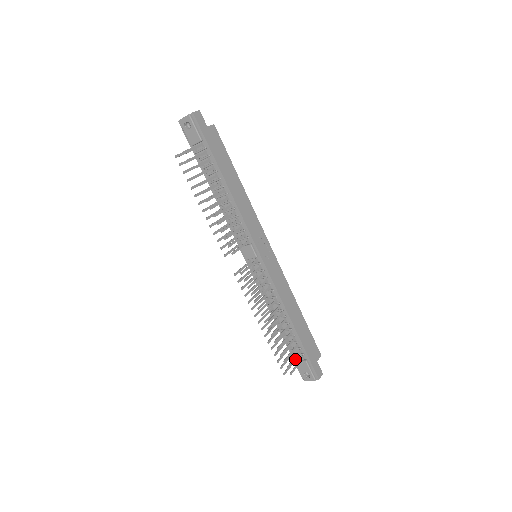
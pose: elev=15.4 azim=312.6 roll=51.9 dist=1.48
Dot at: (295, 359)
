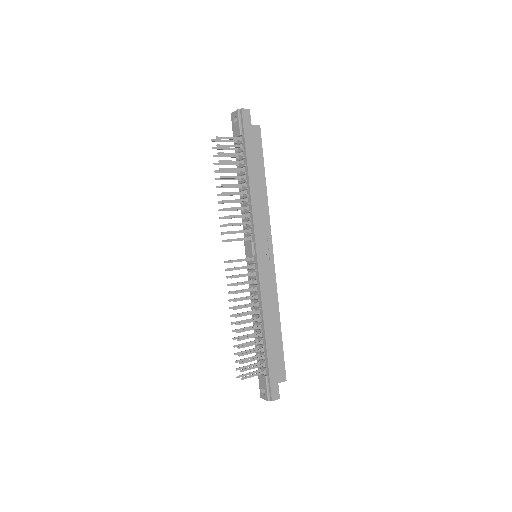
Dot at: (258, 371)
